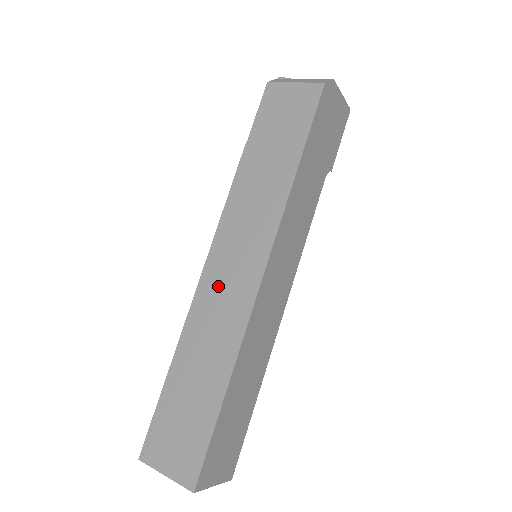
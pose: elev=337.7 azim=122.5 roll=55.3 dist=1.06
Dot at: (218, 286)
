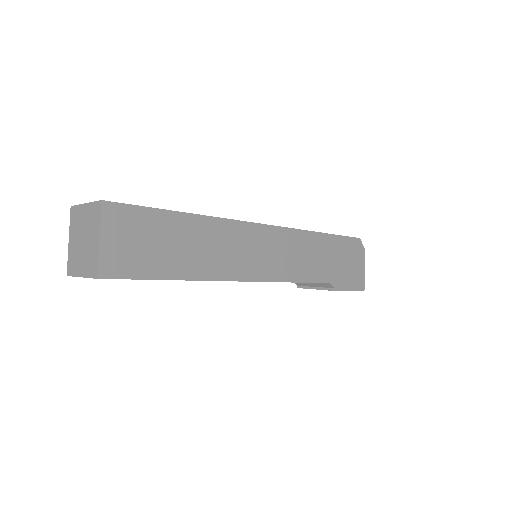
Dot at: occluded
